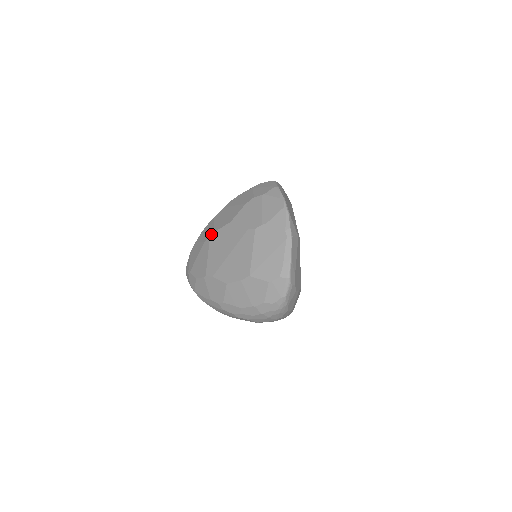
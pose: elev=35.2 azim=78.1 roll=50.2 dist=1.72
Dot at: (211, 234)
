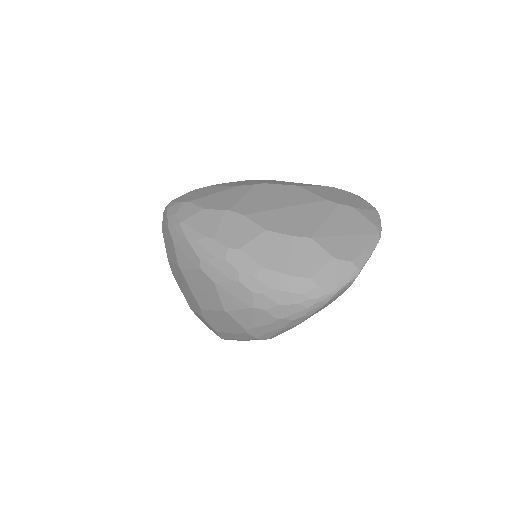
Dot at: (258, 183)
